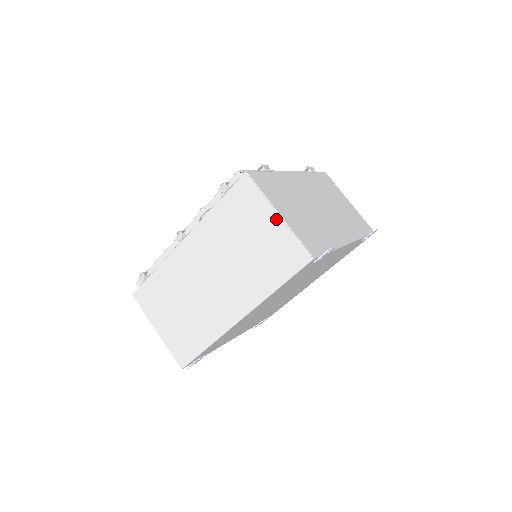
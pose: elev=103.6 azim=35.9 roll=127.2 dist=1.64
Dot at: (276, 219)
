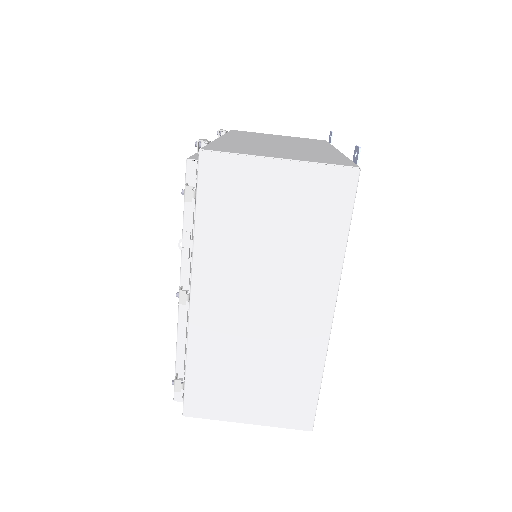
Dot at: (281, 167)
